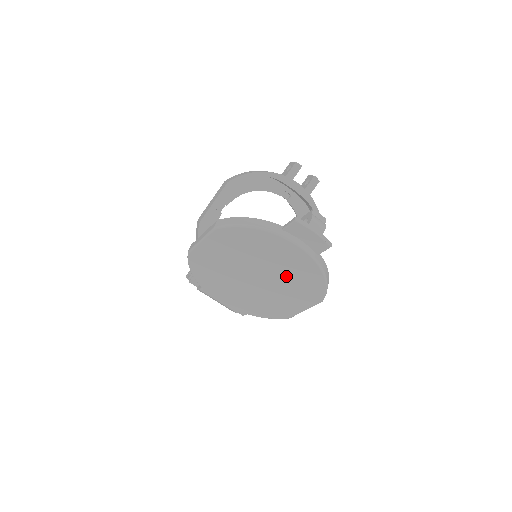
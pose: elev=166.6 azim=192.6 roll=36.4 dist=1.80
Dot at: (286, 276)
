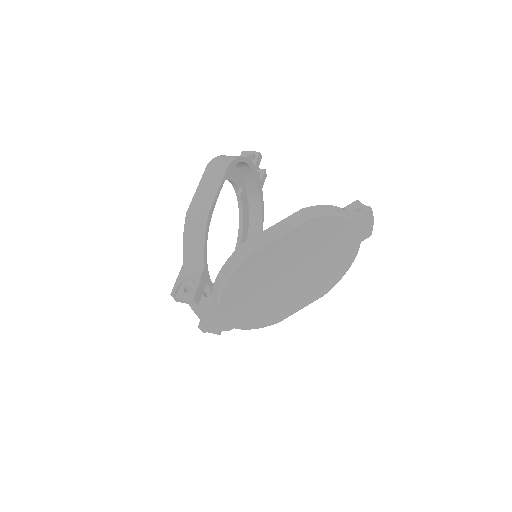
Dot at: (322, 271)
